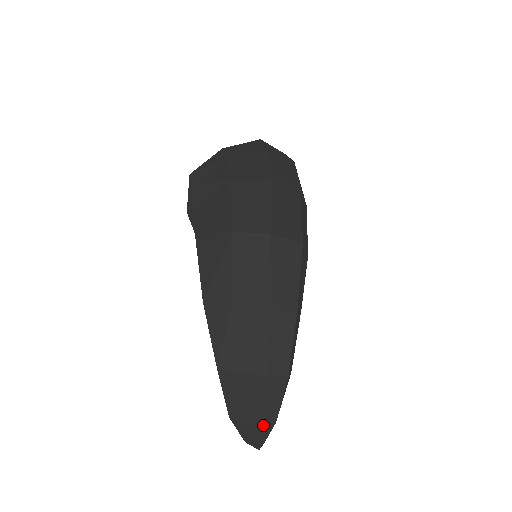
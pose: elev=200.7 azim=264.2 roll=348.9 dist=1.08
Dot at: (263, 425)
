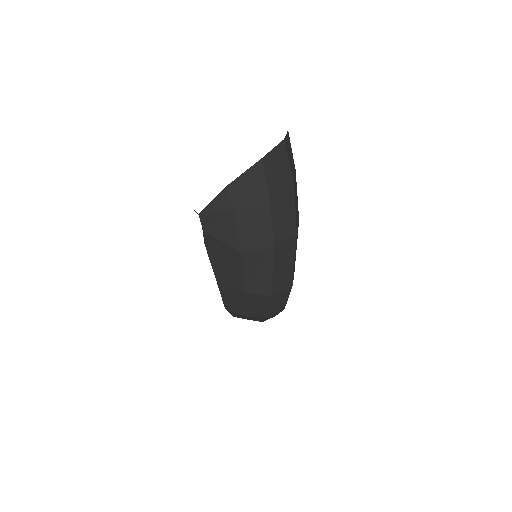
Dot at: occluded
